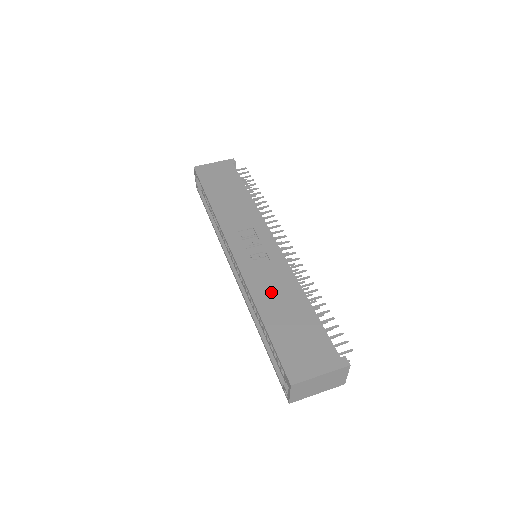
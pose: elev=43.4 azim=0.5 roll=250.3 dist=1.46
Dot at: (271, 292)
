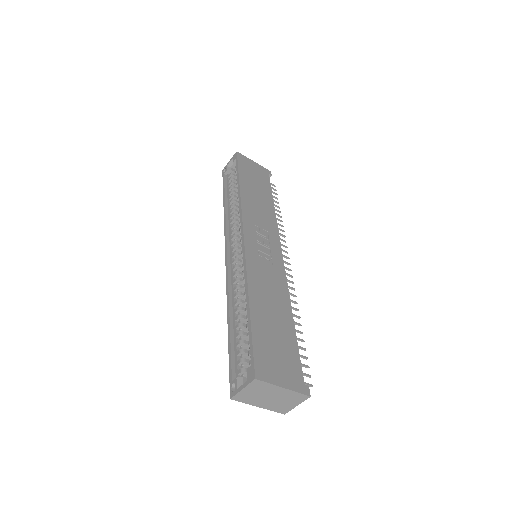
Dot at: (265, 290)
